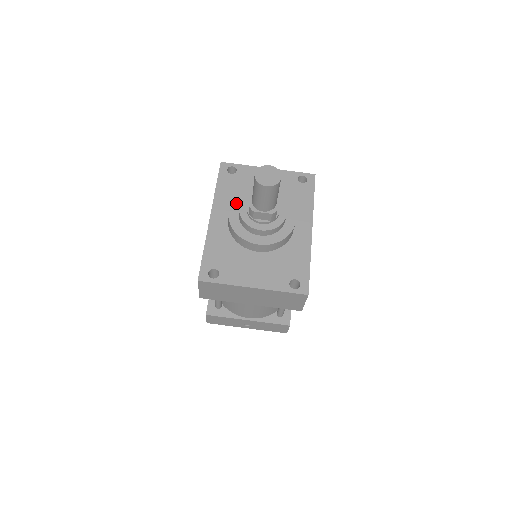
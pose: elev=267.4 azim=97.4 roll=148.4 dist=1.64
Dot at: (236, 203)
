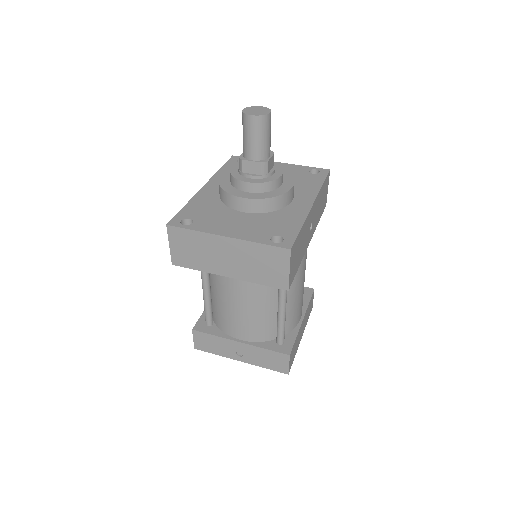
Dot at: occluded
